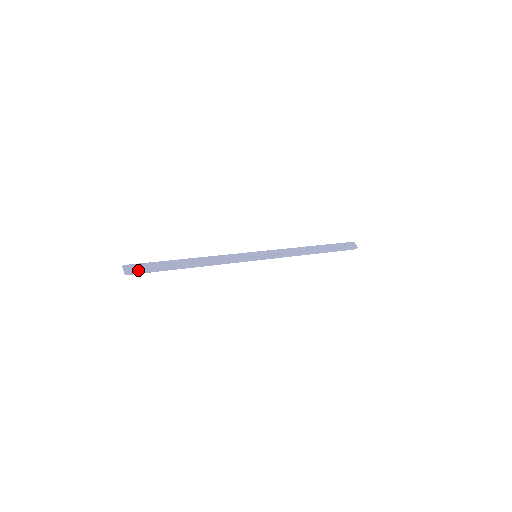
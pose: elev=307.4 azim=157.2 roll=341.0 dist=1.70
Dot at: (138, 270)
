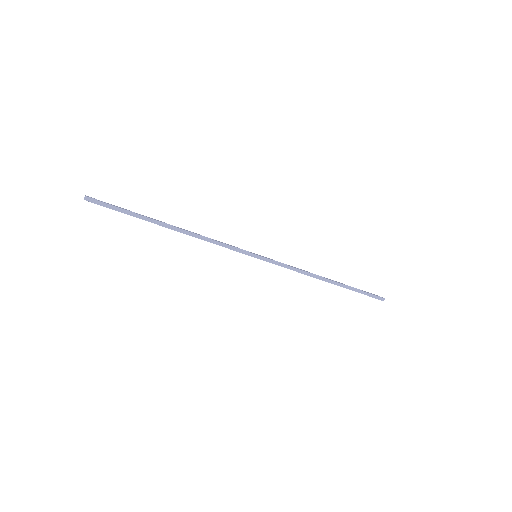
Dot at: (103, 202)
